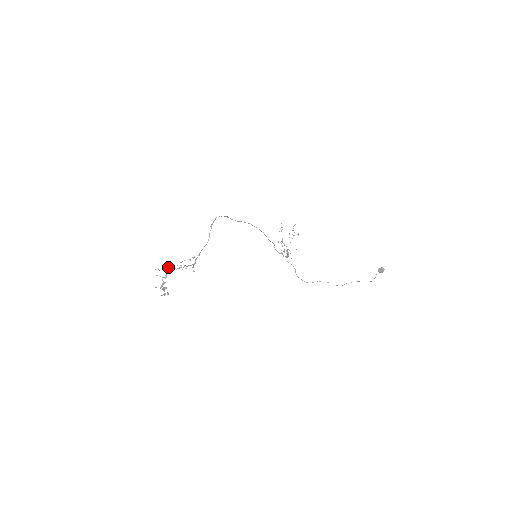
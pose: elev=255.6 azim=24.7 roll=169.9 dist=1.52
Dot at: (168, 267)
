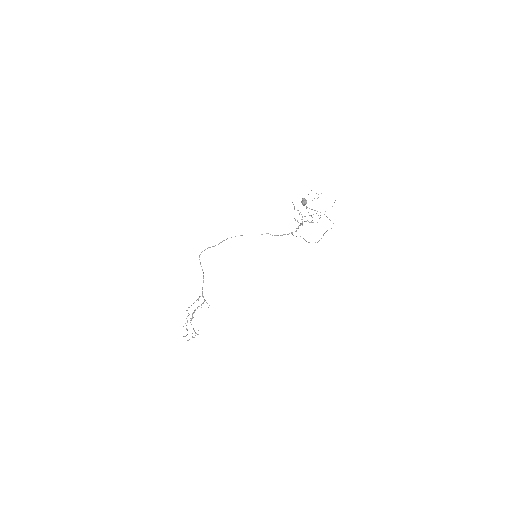
Dot at: (192, 315)
